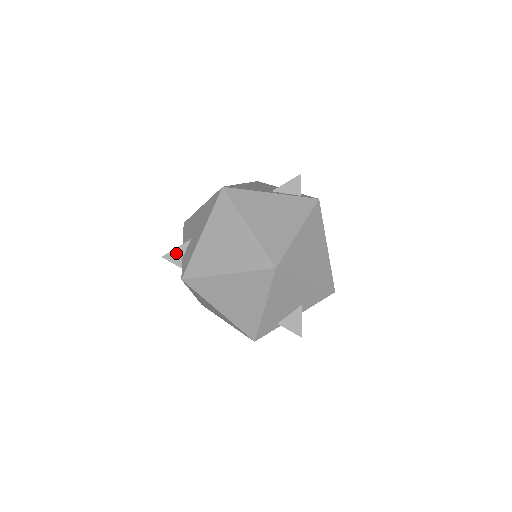
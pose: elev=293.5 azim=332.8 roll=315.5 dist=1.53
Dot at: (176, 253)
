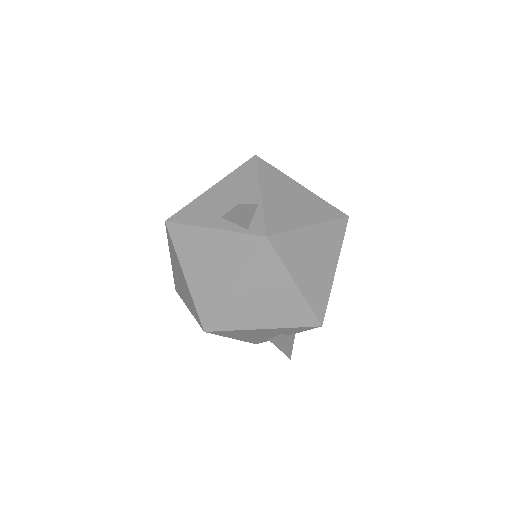
Dot at: occluded
